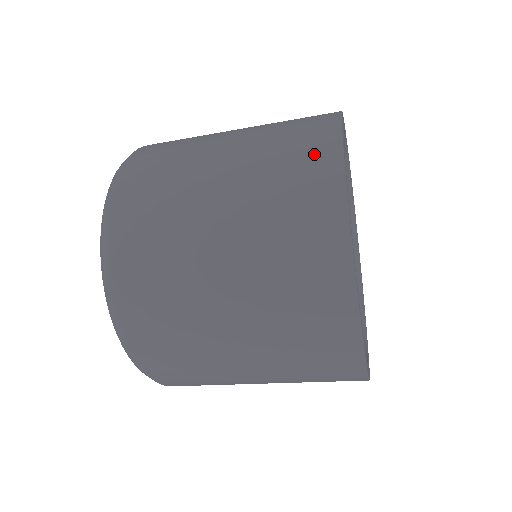
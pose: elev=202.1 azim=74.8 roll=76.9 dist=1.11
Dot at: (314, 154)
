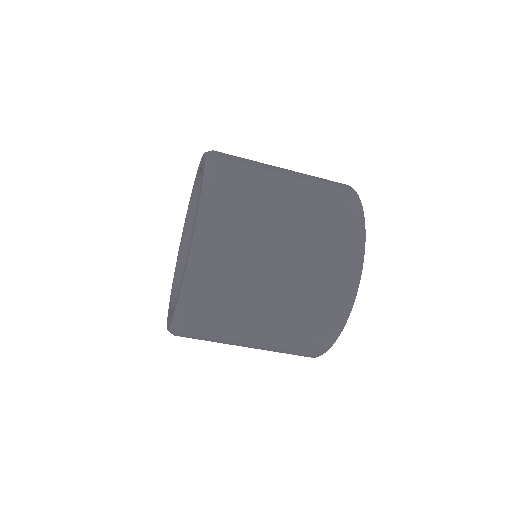
Dot at: occluded
